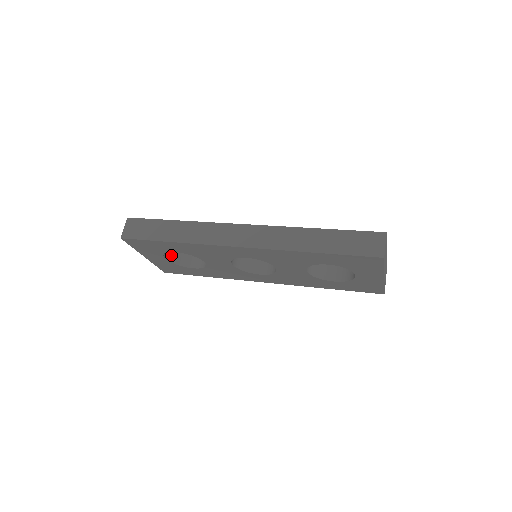
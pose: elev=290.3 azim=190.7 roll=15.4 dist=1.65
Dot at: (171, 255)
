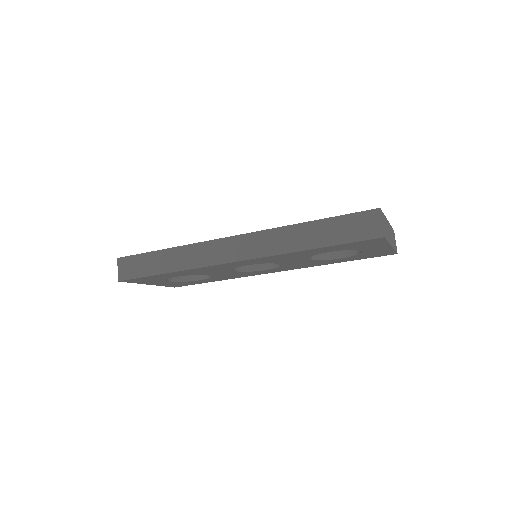
Dot at: occluded
